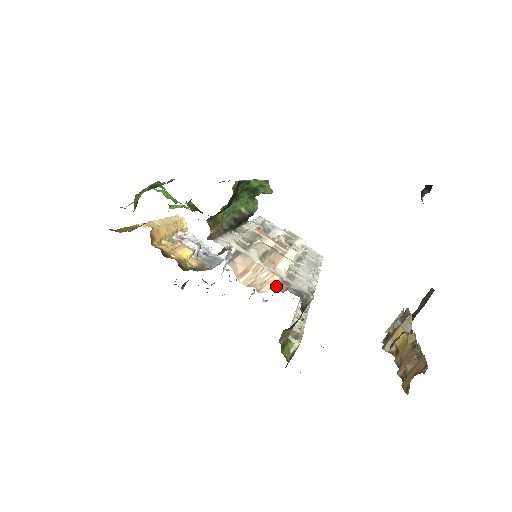
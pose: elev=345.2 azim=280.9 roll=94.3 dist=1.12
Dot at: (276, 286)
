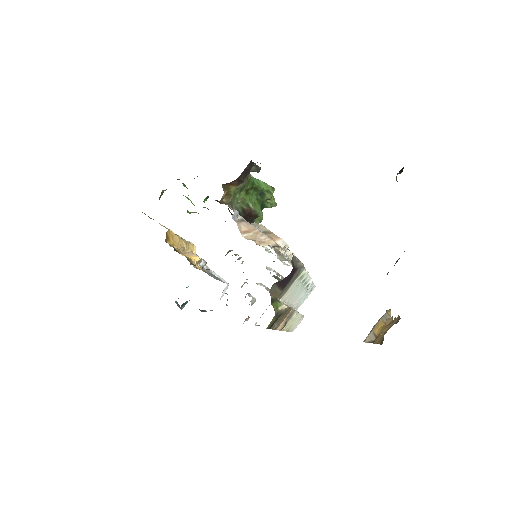
Dot at: (272, 246)
